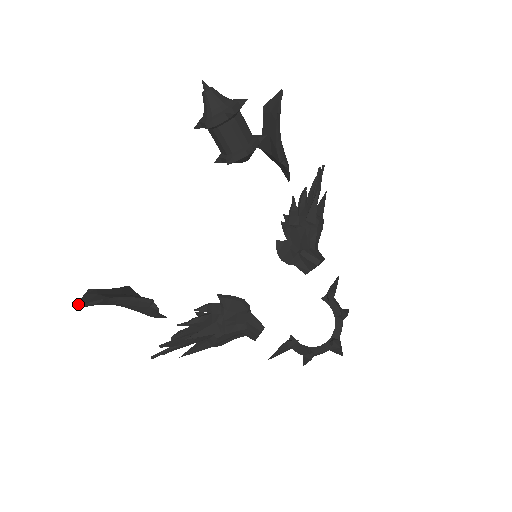
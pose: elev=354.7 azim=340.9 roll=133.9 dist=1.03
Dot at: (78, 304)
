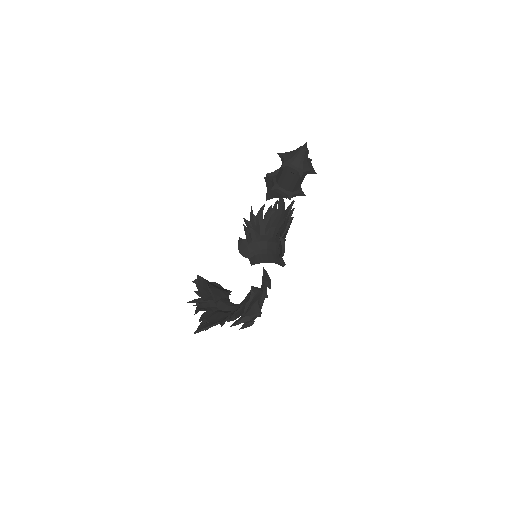
Dot at: (216, 298)
